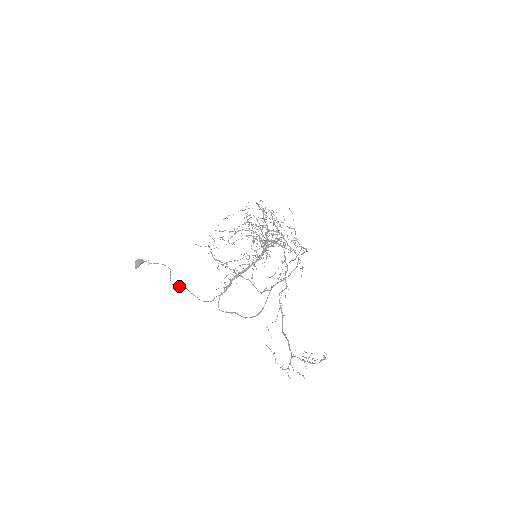
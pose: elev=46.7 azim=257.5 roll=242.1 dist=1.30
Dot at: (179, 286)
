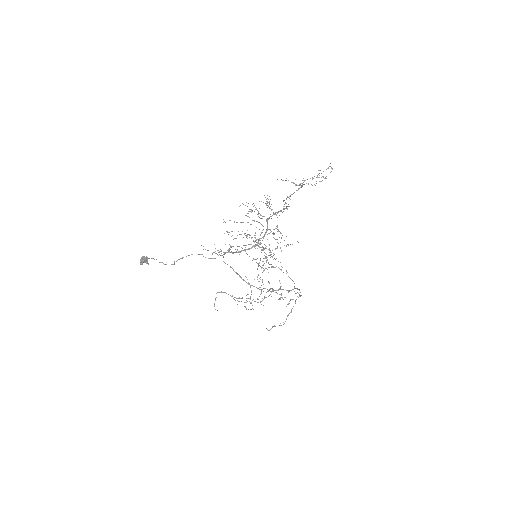
Dot at: occluded
